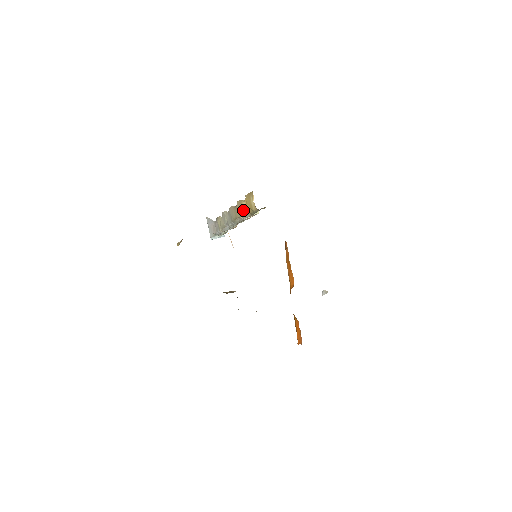
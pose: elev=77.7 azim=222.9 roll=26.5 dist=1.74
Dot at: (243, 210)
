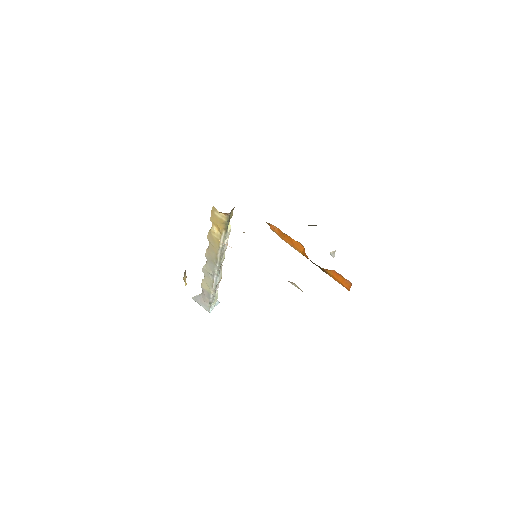
Dot at: (217, 236)
